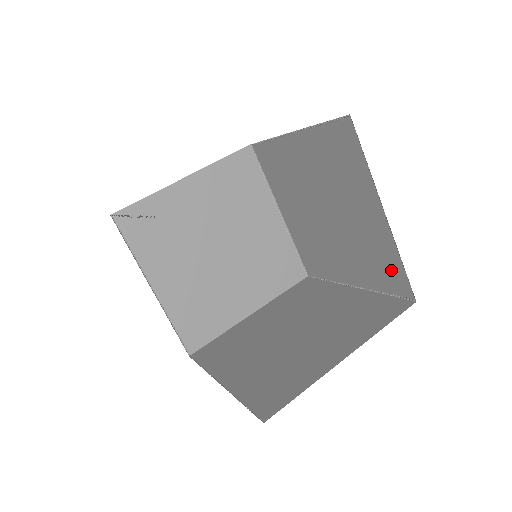
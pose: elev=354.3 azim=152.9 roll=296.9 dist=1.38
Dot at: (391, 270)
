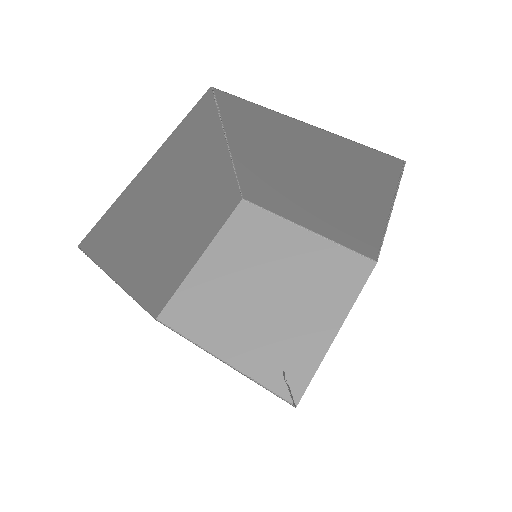
Dot at: (366, 162)
